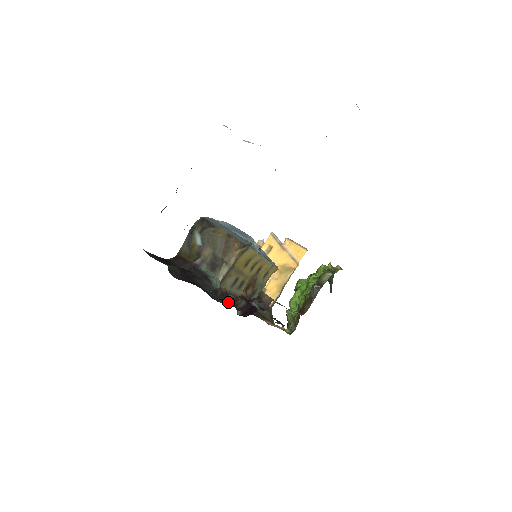
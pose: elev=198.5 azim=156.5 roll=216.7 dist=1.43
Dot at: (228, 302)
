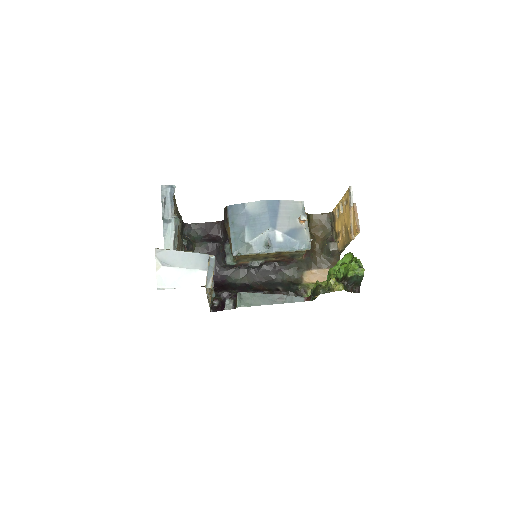
Dot at: (242, 275)
